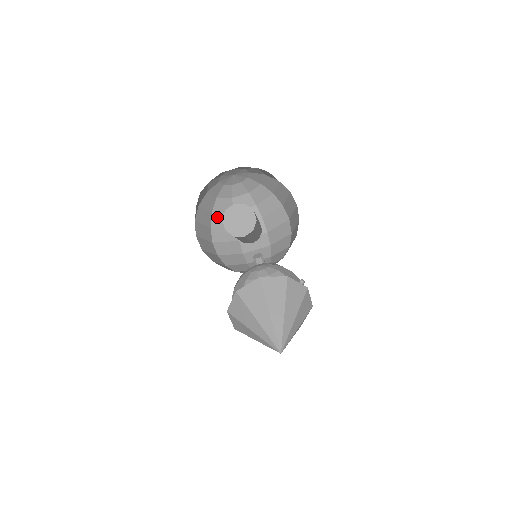
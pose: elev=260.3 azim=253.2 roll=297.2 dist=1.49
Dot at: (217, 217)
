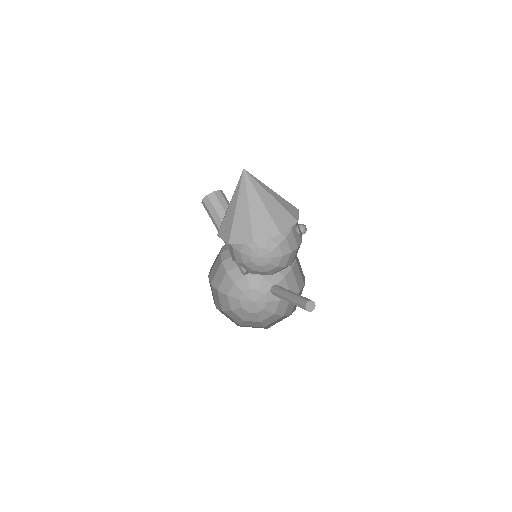
Dot at: occluded
